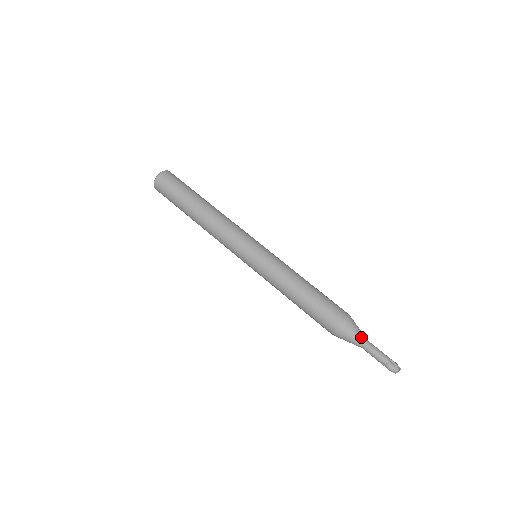
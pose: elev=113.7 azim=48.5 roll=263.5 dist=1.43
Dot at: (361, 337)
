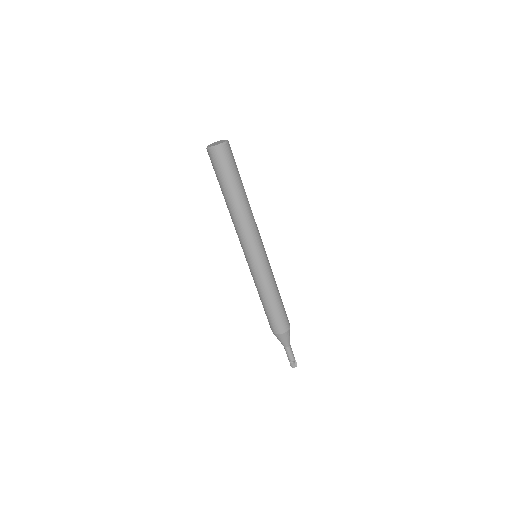
Dot at: occluded
